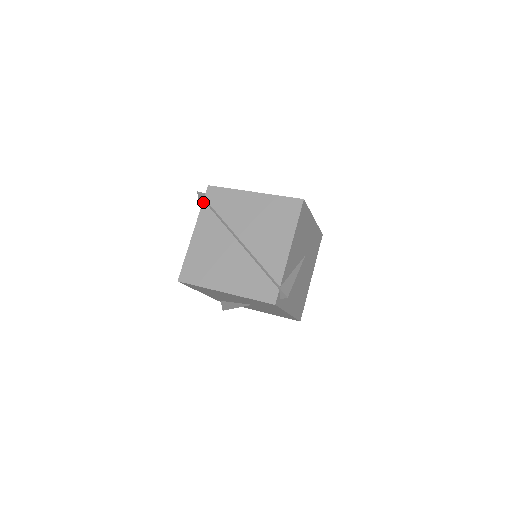
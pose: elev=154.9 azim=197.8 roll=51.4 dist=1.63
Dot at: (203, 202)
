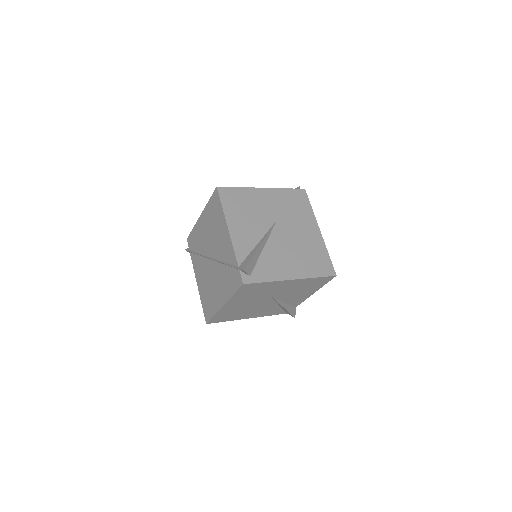
Dot at: (190, 253)
